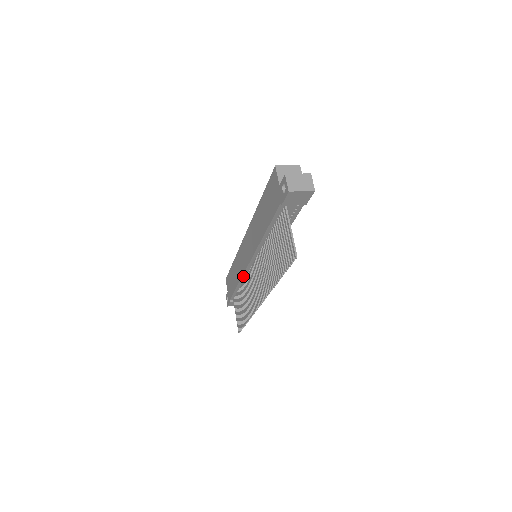
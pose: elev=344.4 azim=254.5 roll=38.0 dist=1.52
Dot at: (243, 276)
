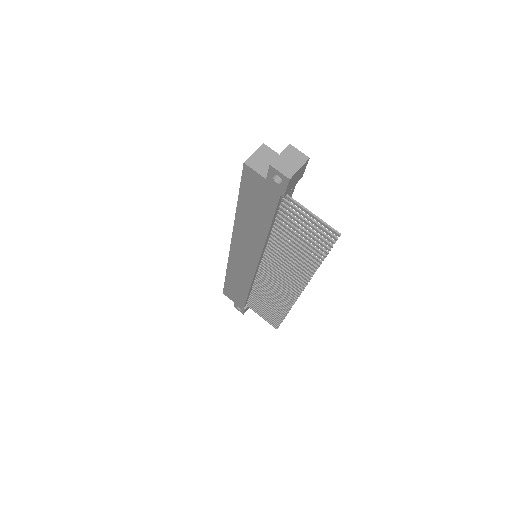
Dot at: (252, 282)
